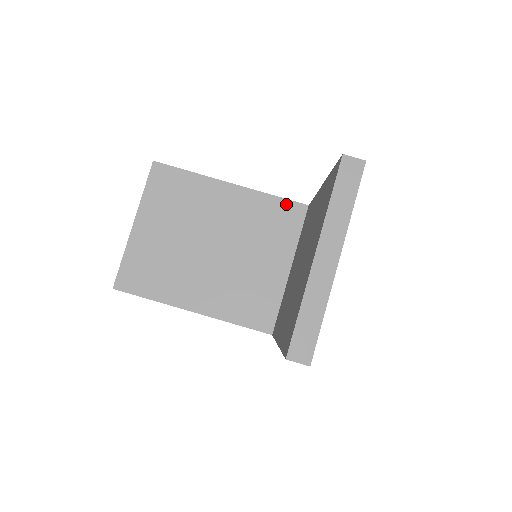
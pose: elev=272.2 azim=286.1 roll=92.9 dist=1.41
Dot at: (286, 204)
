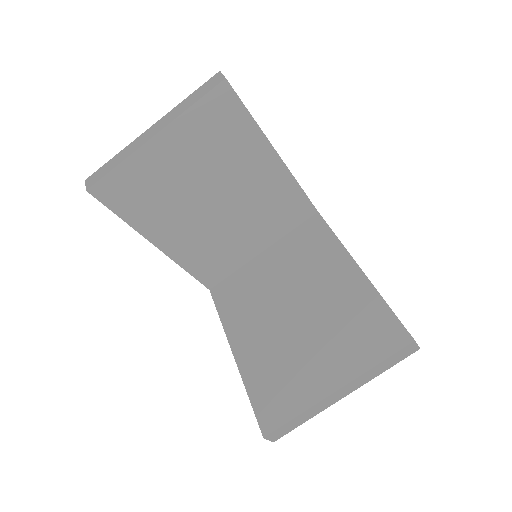
Dot at: (304, 201)
